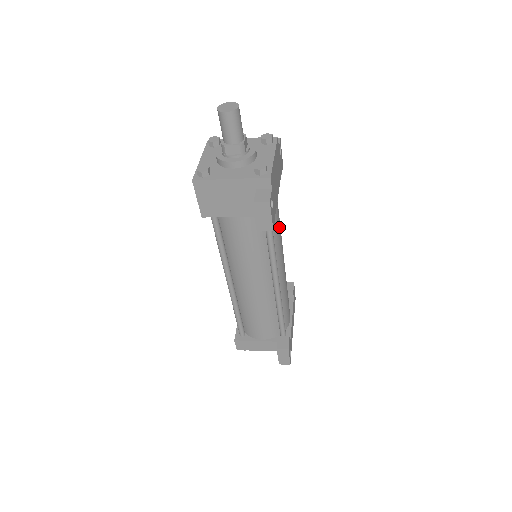
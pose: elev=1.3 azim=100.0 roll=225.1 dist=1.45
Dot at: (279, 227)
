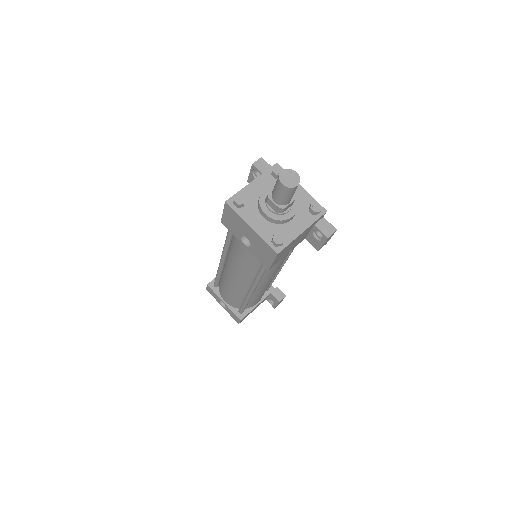
Dot at: occluded
